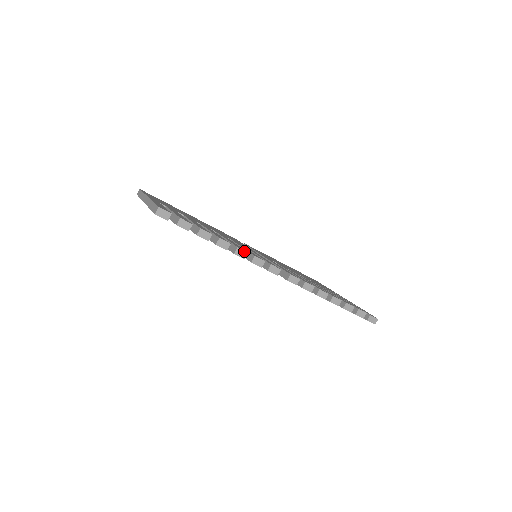
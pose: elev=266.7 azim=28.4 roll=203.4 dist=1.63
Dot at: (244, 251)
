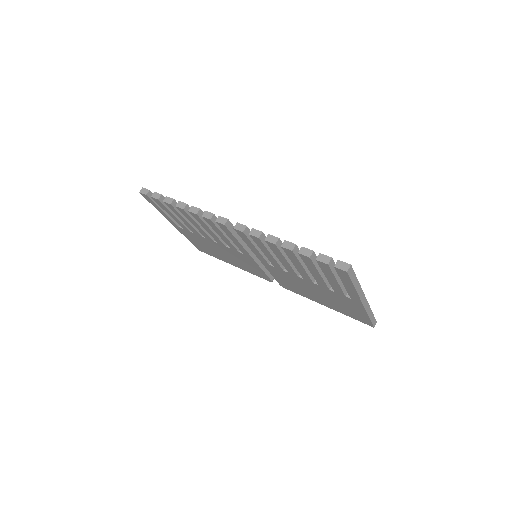
Dot at: (197, 208)
